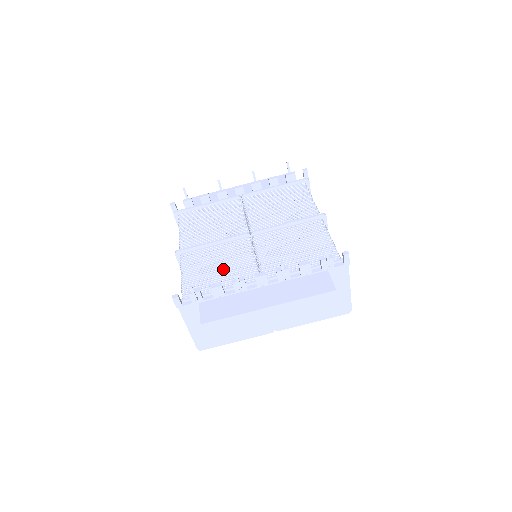
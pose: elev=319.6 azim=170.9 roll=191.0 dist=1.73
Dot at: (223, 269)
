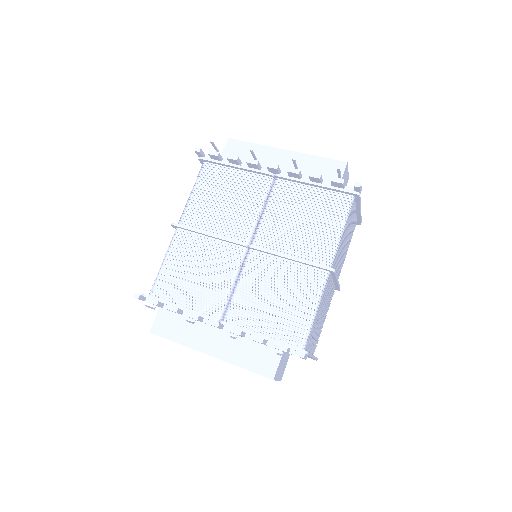
Dot at: (199, 278)
